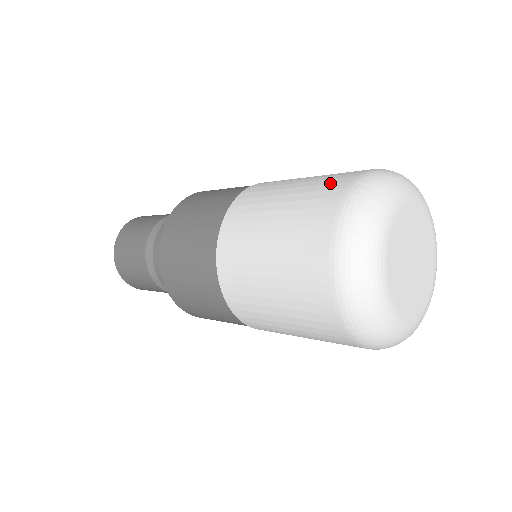
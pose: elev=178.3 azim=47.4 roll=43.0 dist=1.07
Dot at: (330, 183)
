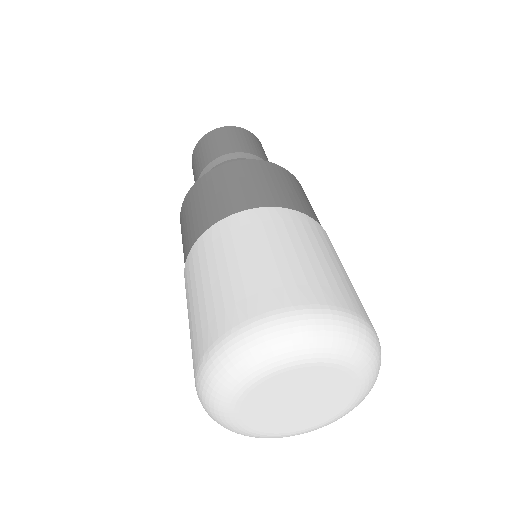
Dot at: occluded
